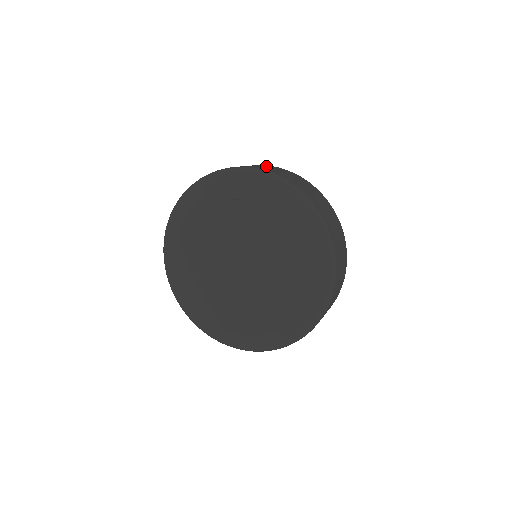
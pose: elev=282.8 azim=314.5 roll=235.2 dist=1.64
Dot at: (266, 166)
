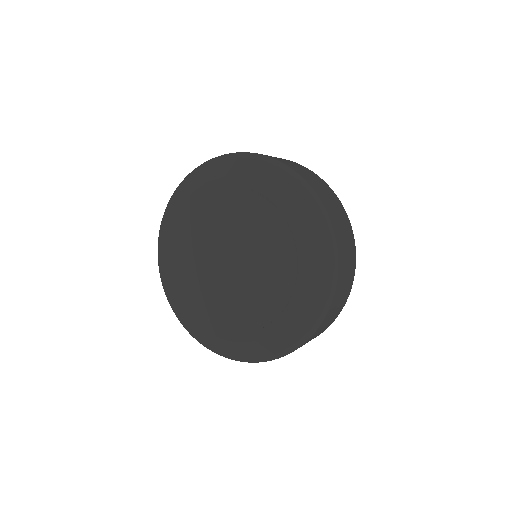
Dot at: occluded
